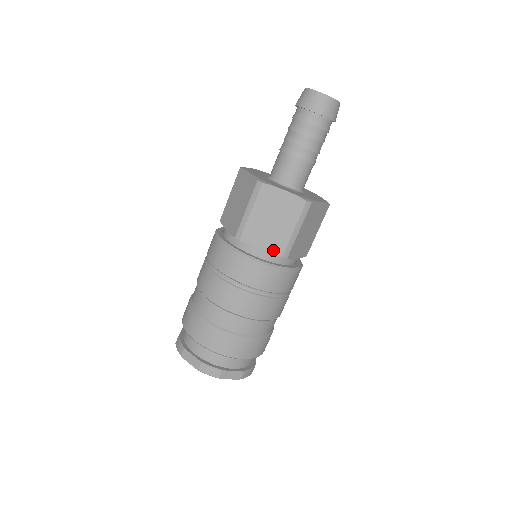
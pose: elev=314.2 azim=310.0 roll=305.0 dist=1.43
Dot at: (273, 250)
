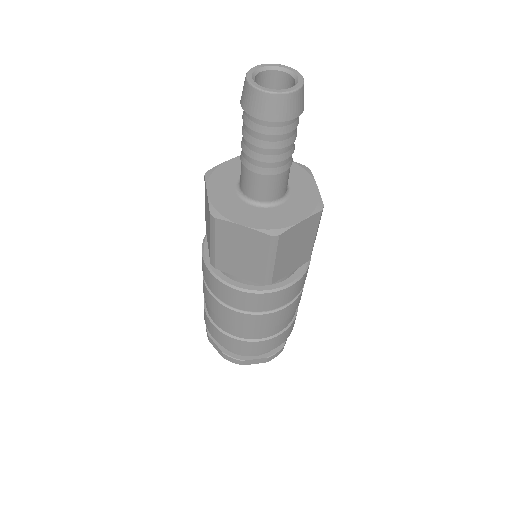
Dot at: (301, 263)
